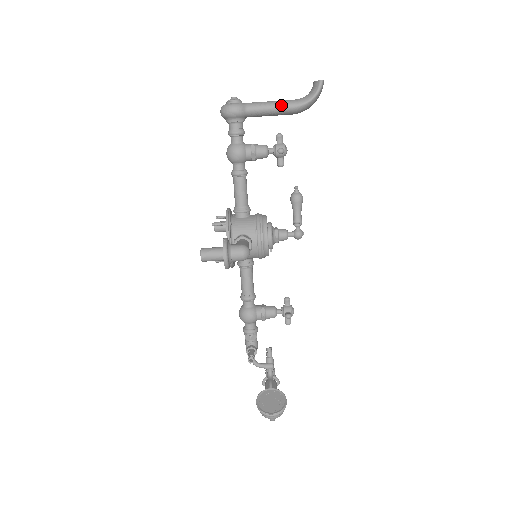
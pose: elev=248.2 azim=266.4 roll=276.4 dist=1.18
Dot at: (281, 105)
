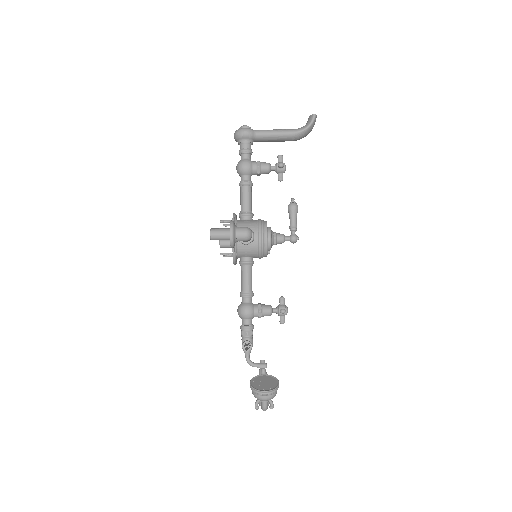
Dot at: (282, 131)
